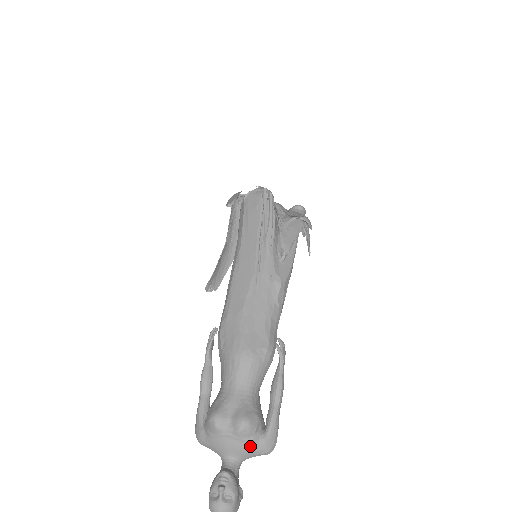
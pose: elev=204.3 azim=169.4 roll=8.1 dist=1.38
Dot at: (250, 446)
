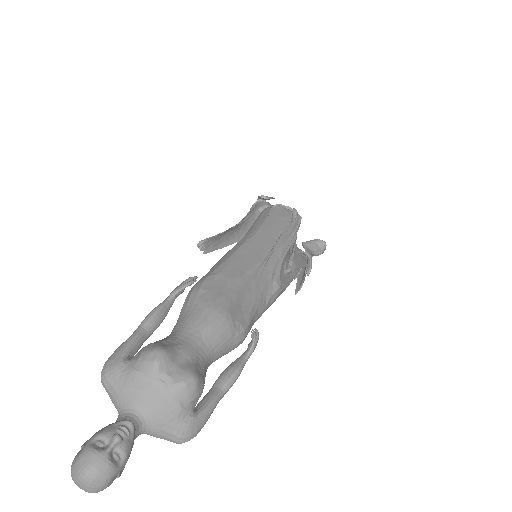
Dot at: (174, 414)
